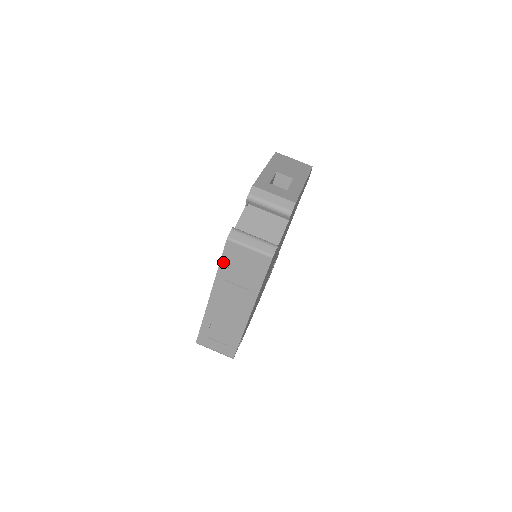
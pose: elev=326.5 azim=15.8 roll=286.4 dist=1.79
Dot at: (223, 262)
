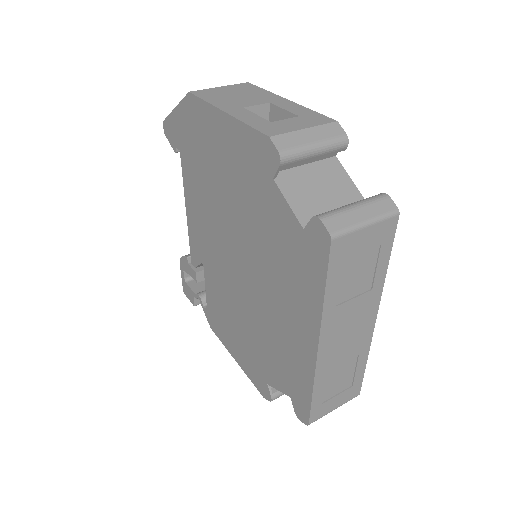
Dot at: (330, 281)
